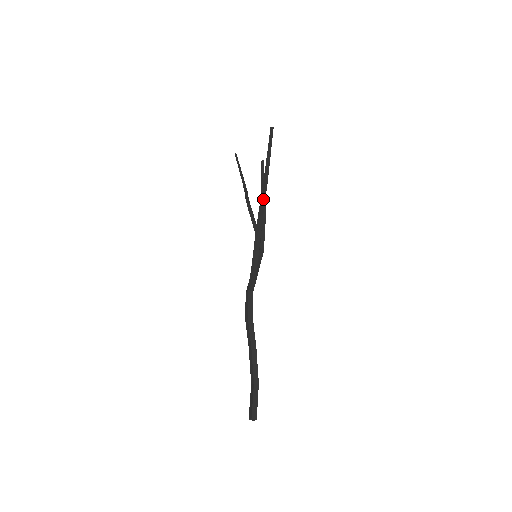
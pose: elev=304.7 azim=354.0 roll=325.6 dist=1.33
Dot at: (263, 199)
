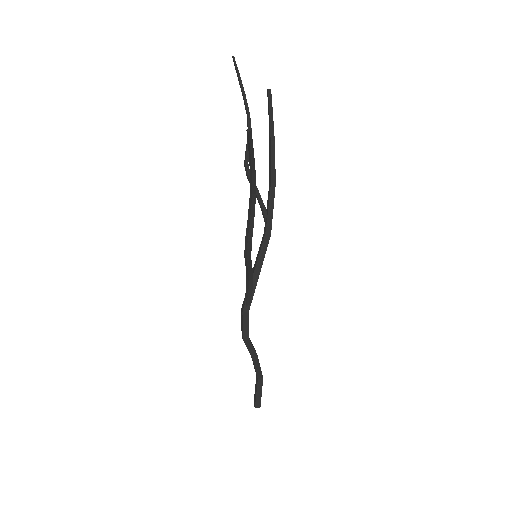
Dot at: (250, 218)
